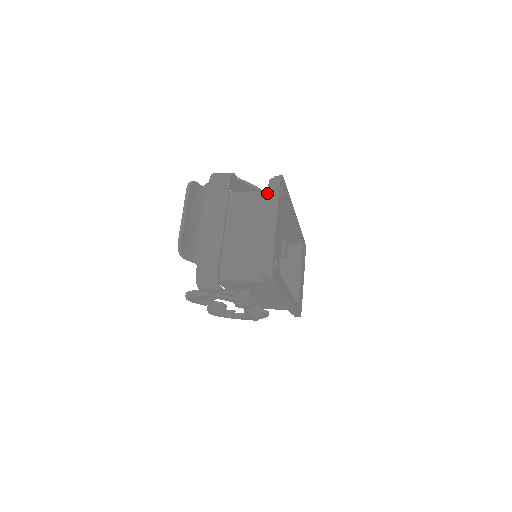
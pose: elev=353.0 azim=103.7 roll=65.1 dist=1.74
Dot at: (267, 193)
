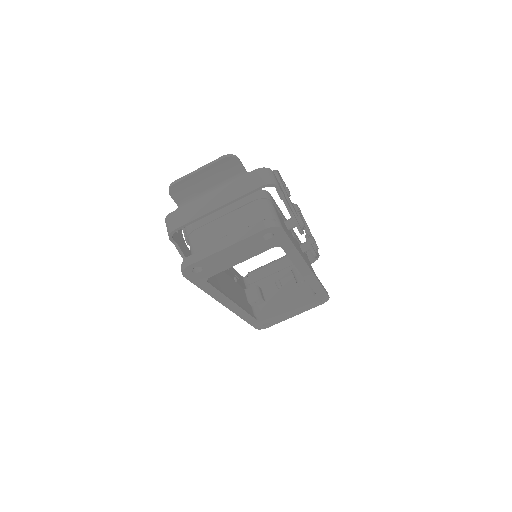
Dot at: occluded
